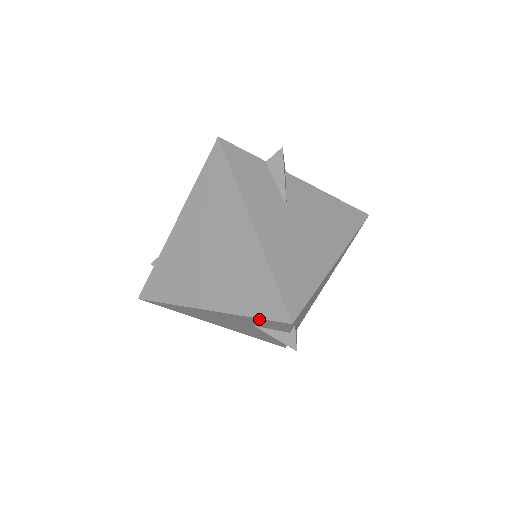
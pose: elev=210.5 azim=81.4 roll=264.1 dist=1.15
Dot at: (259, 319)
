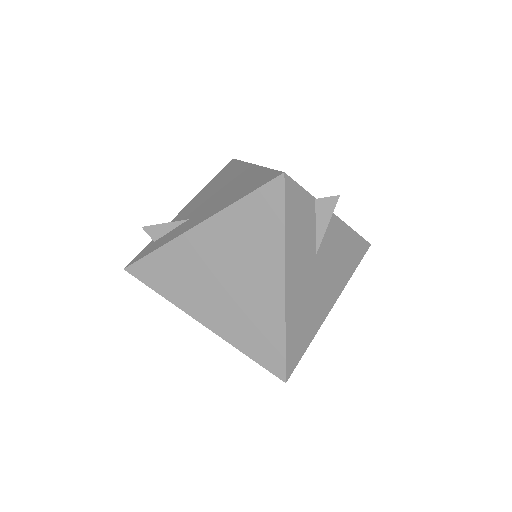
Dot at: (255, 360)
